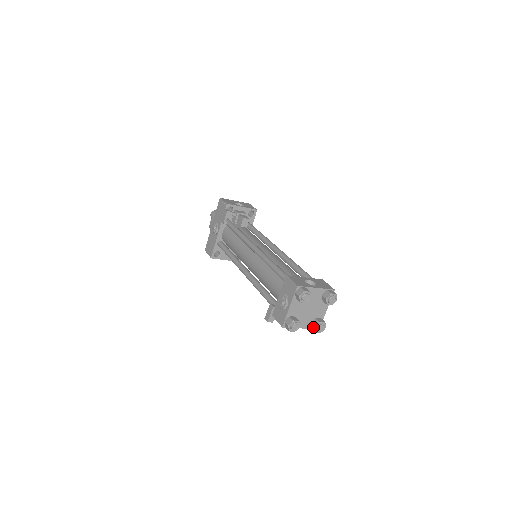
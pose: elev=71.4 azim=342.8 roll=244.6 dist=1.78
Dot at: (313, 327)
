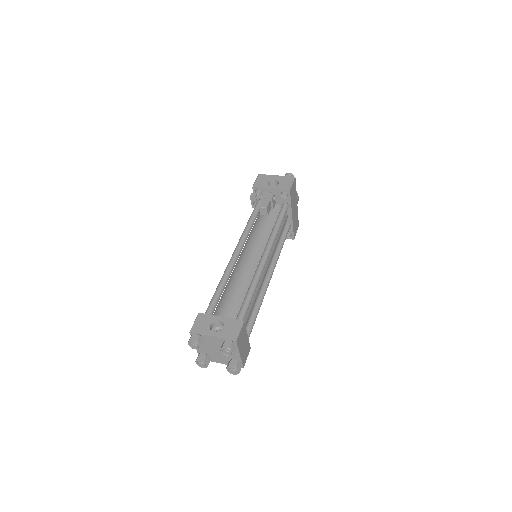
Dot at: occluded
